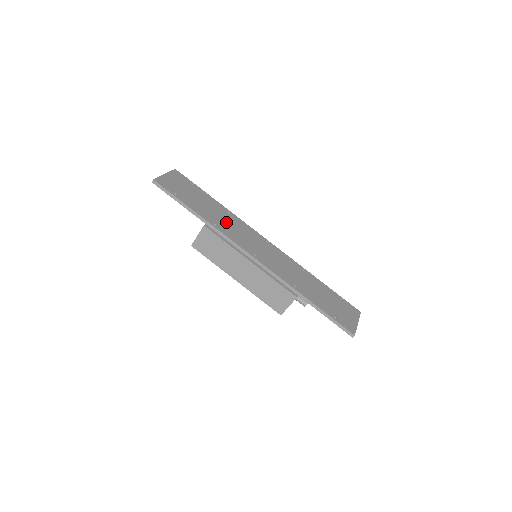
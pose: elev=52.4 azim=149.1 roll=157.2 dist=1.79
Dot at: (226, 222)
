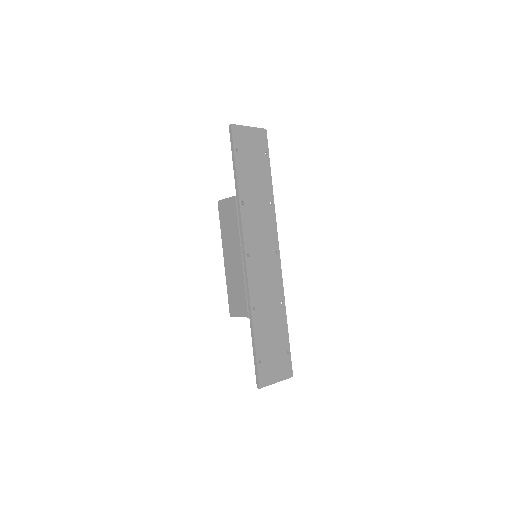
Dot at: (257, 209)
